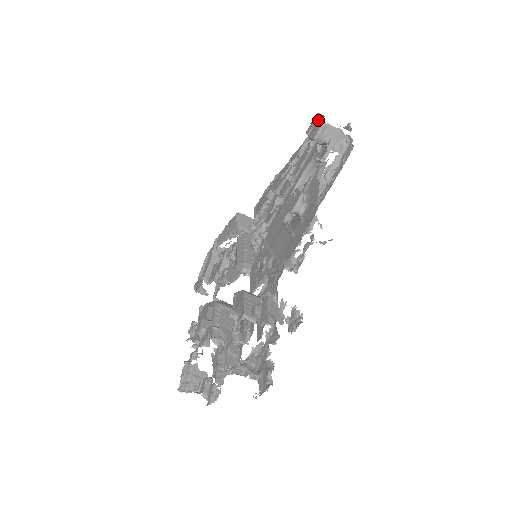
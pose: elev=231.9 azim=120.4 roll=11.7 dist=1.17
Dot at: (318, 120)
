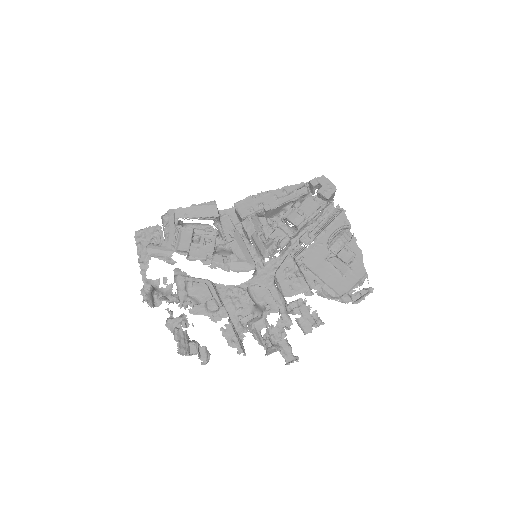
Dot at: (329, 185)
